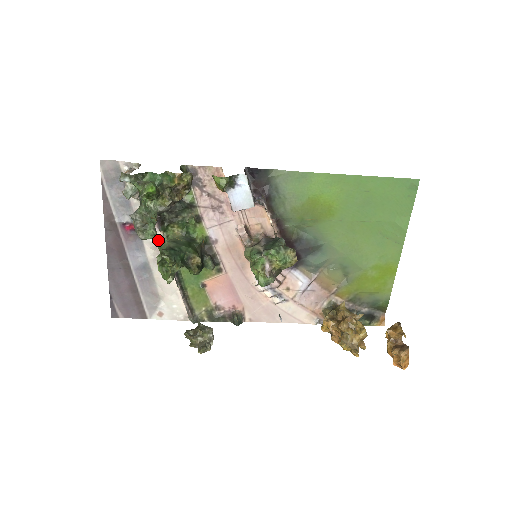
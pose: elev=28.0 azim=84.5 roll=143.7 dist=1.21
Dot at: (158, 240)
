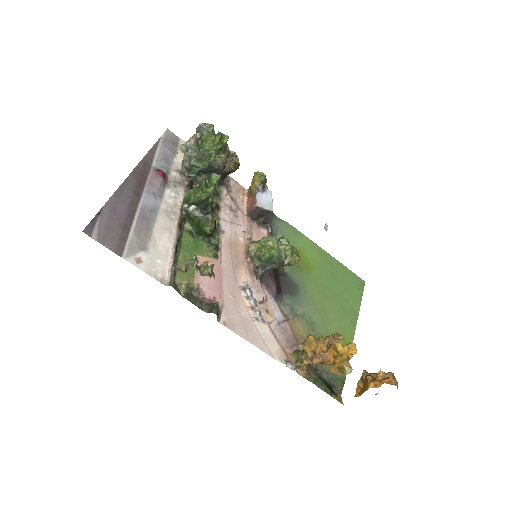
Dot at: (180, 198)
